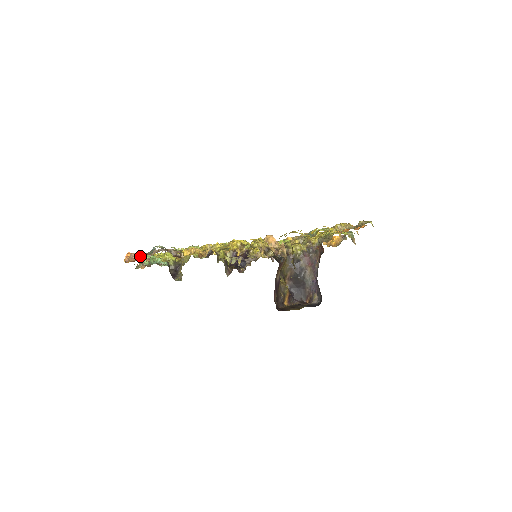
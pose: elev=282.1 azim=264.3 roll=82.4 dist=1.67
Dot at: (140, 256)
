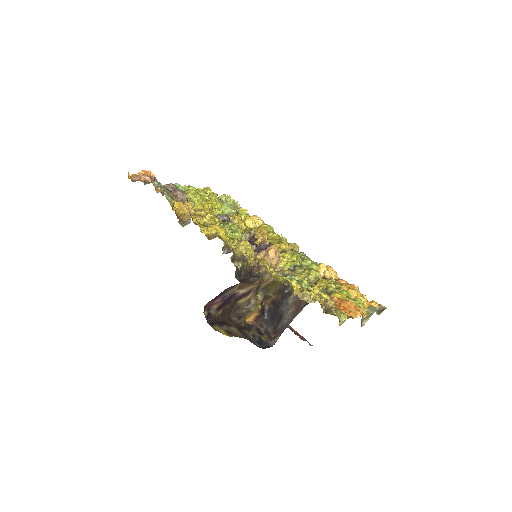
Dot at: (144, 180)
